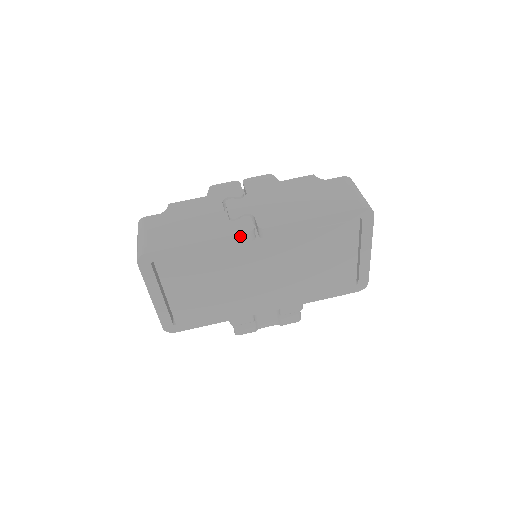
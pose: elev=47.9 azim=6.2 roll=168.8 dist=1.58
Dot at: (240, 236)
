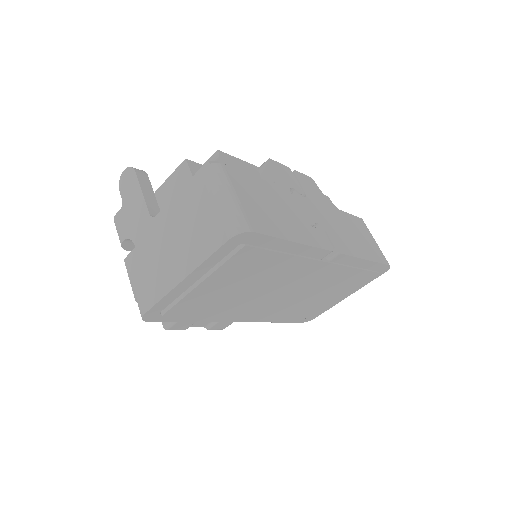
Dot at: (323, 252)
